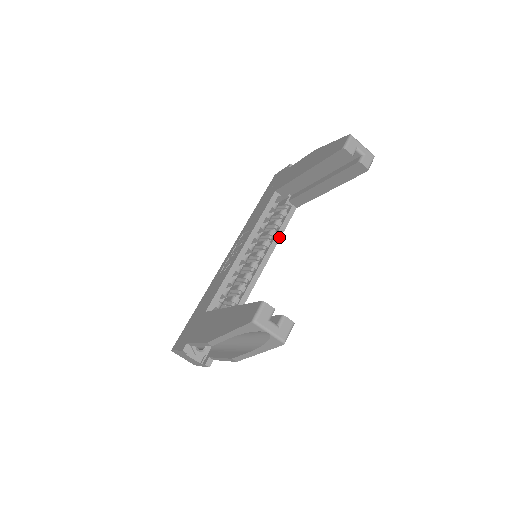
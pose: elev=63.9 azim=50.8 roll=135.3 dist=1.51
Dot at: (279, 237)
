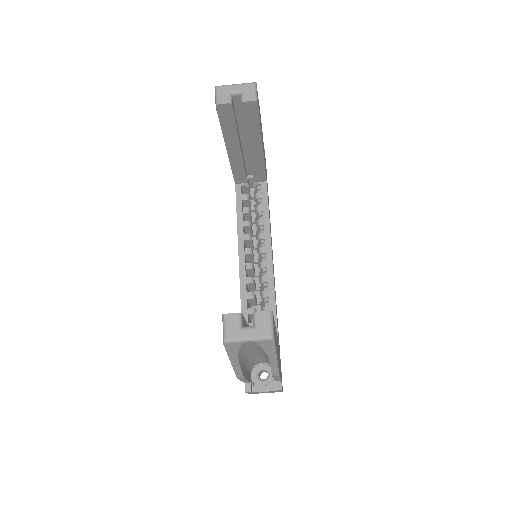
Dot at: (268, 221)
